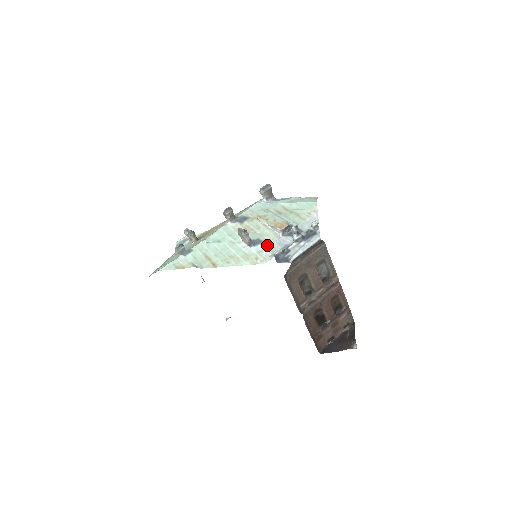
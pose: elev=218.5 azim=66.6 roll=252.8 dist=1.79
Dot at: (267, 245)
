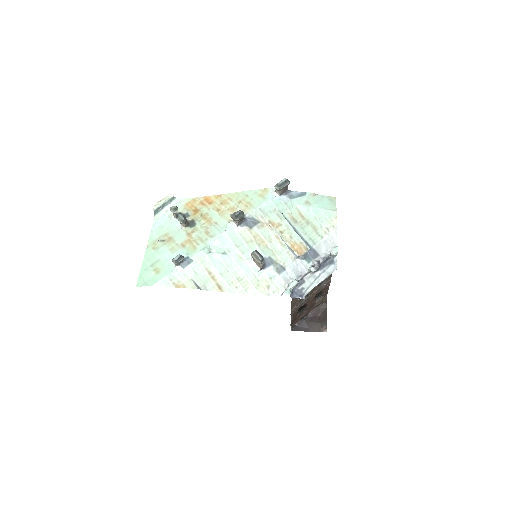
Dot at: (280, 269)
